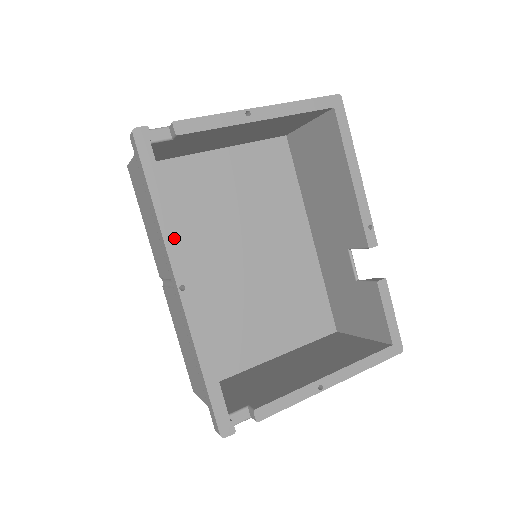
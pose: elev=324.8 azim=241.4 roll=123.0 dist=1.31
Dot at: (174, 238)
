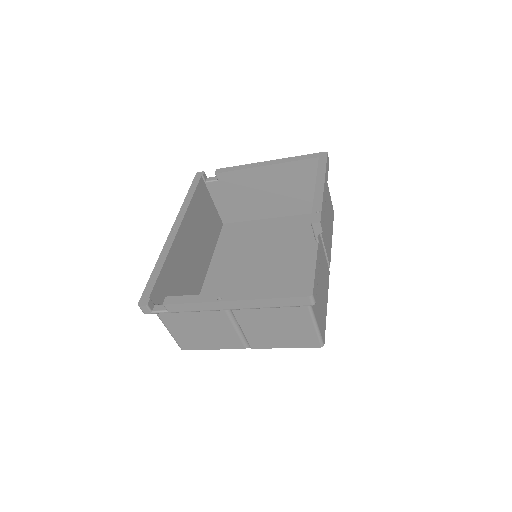
Dot at: (185, 209)
